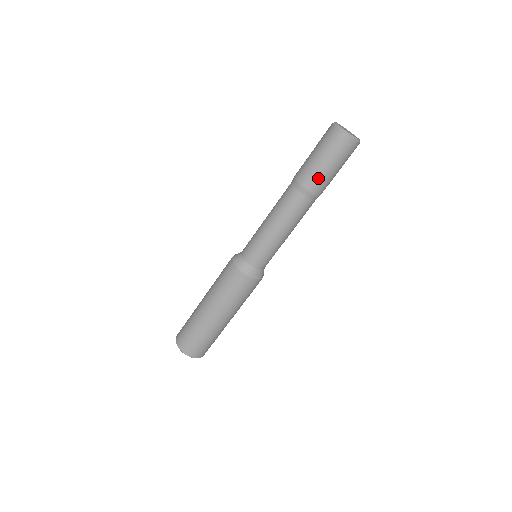
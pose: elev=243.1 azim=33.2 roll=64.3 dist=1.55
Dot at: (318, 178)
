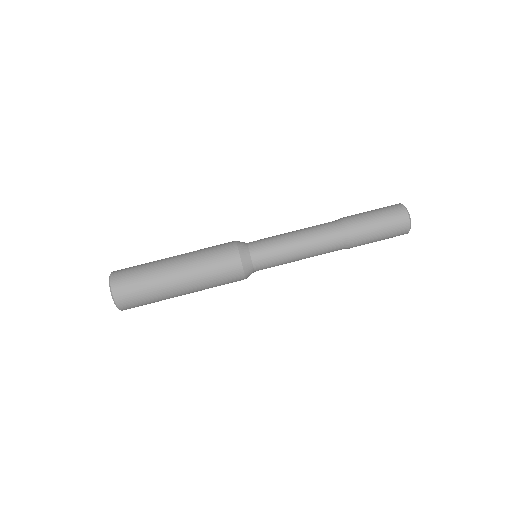
Dot at: (365, 240)
